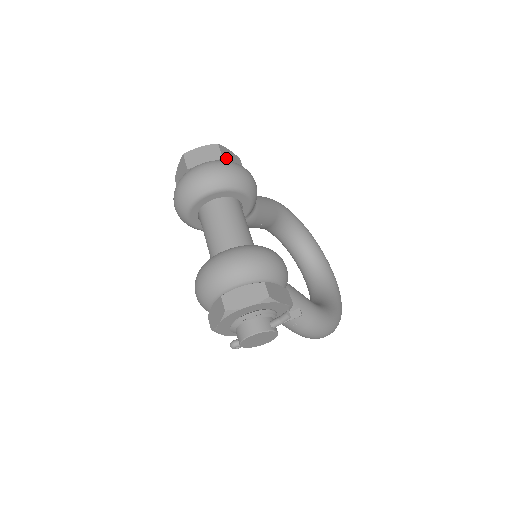
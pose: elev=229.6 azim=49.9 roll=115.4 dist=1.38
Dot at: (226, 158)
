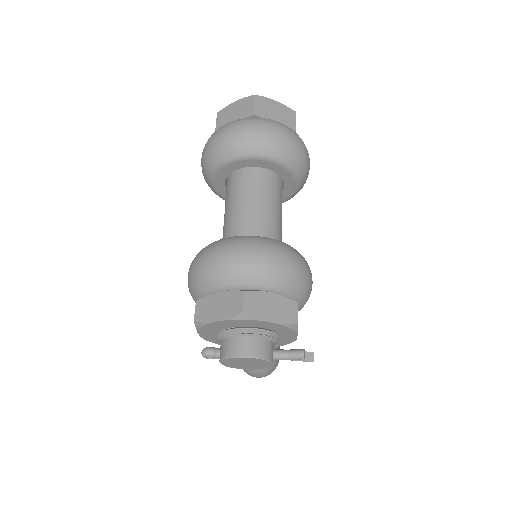
Dot at: occluded
